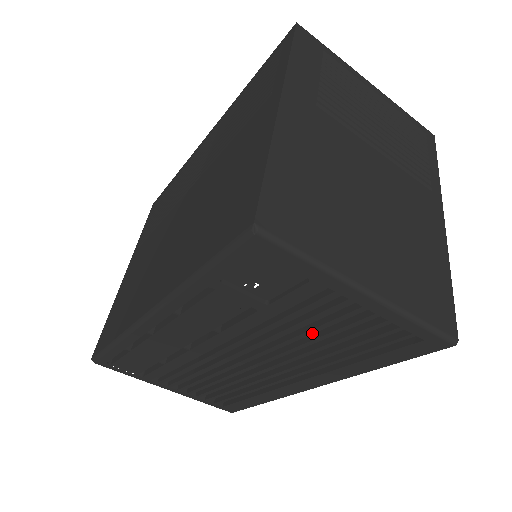
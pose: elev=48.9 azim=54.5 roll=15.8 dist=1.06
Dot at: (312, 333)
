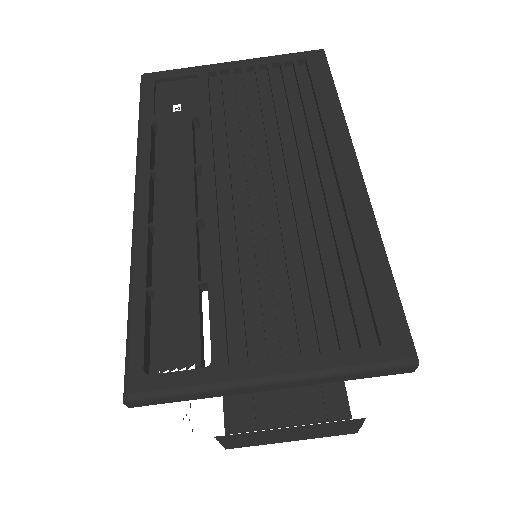
Dot at: (261, 118)
